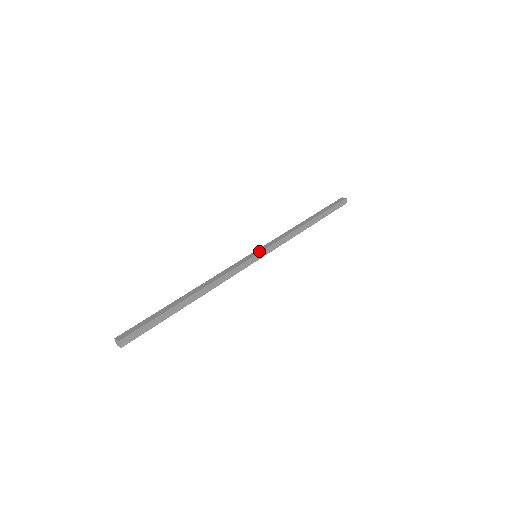
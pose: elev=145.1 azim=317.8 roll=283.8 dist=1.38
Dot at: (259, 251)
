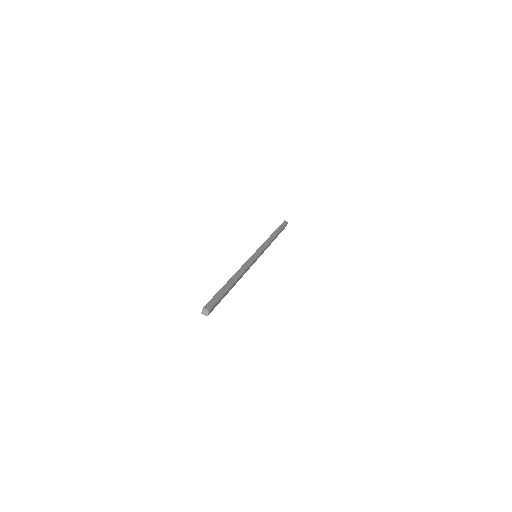
Dot at: (255, 253)
